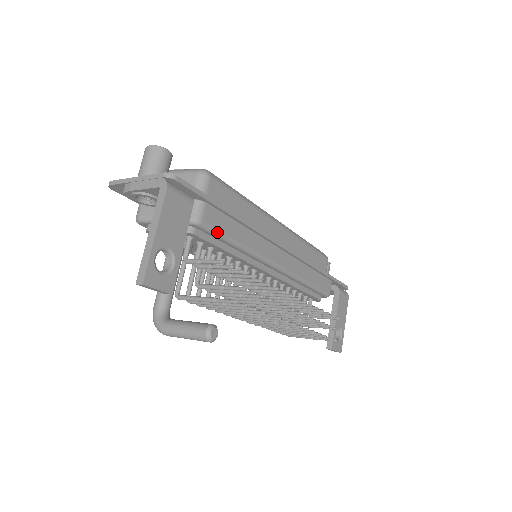
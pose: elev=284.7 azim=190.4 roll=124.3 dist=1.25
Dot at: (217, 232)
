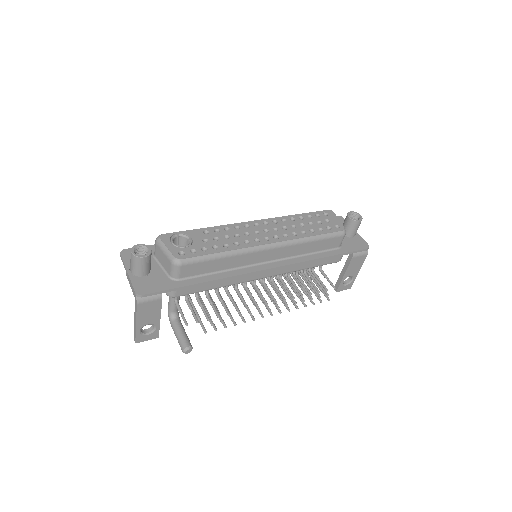
Dot at: (192, 293)
